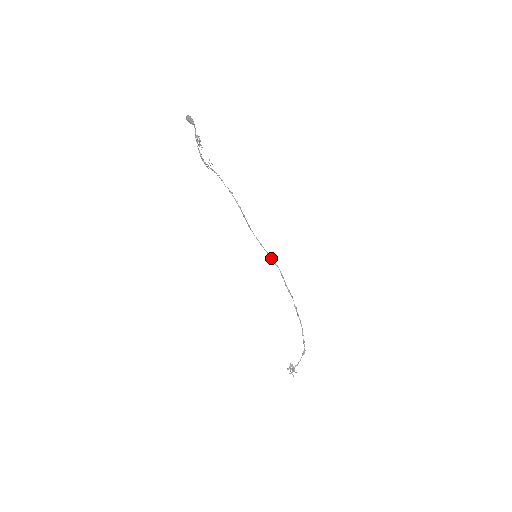
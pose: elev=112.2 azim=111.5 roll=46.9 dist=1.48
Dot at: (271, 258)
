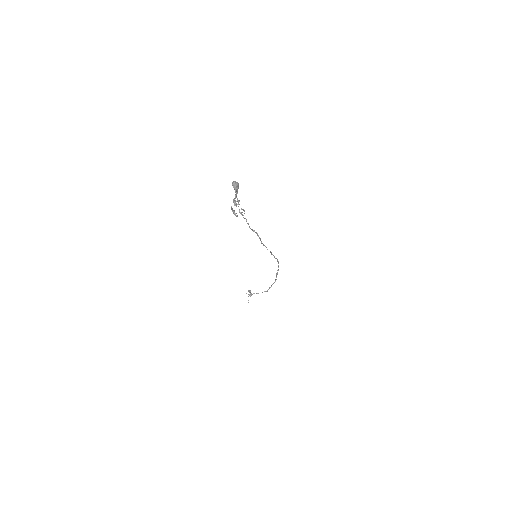
Dot at: (273, 255)
